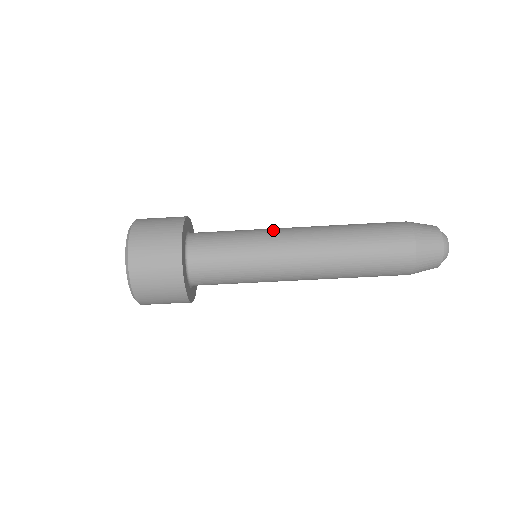
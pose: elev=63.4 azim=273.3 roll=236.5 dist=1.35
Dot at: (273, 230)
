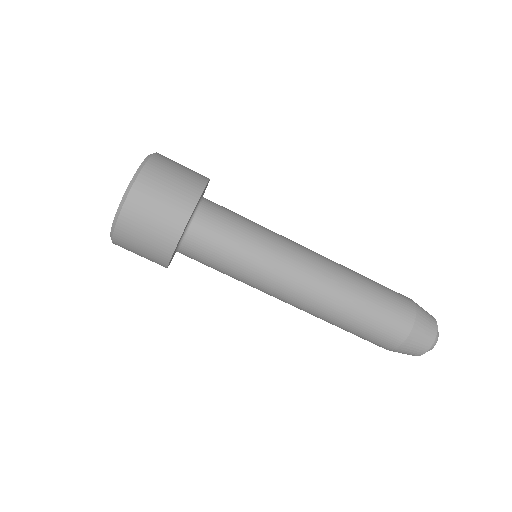
Dot at: (284, 256)
